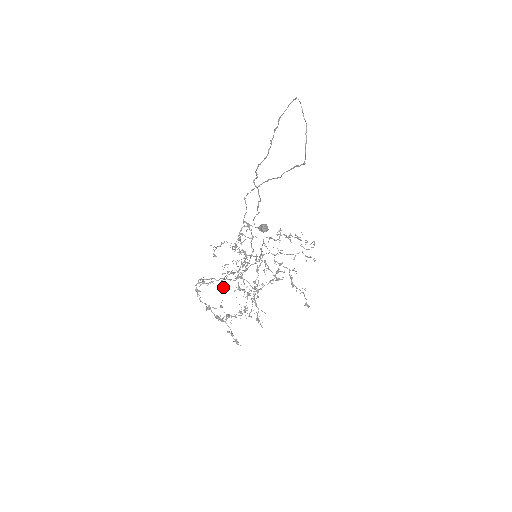
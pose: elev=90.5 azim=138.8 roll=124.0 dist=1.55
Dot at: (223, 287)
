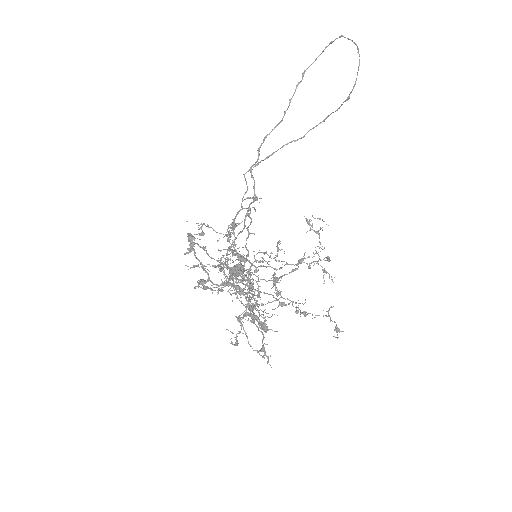
Dot at: (220, 267)
